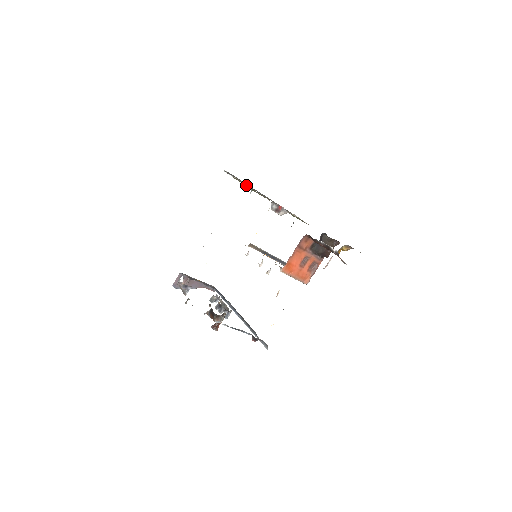
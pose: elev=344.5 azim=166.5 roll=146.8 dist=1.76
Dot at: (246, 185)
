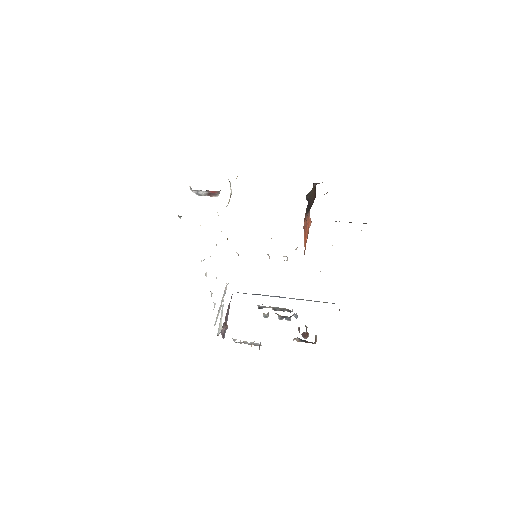
Dot at: occluded
